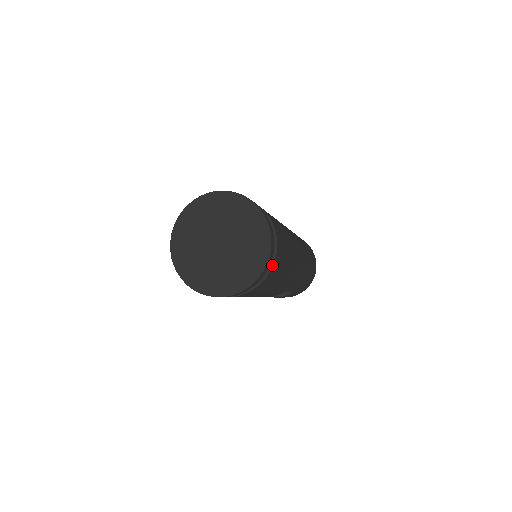
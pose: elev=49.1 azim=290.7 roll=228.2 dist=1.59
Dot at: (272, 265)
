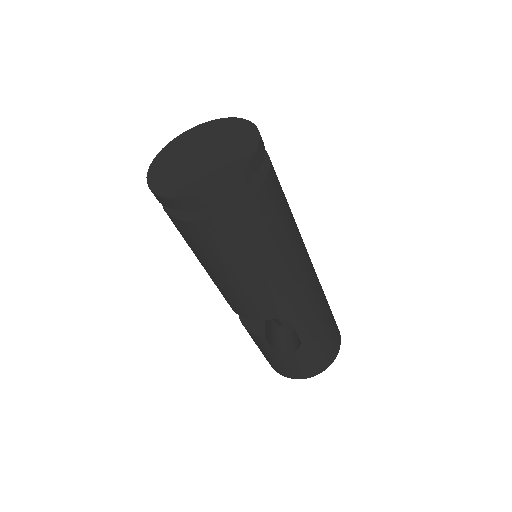
Dot at: (257, 188)
